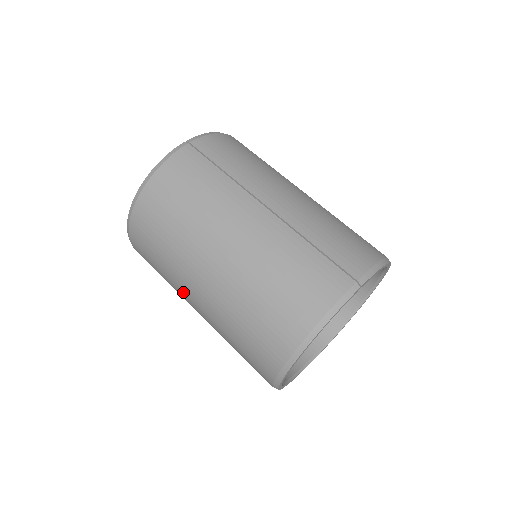
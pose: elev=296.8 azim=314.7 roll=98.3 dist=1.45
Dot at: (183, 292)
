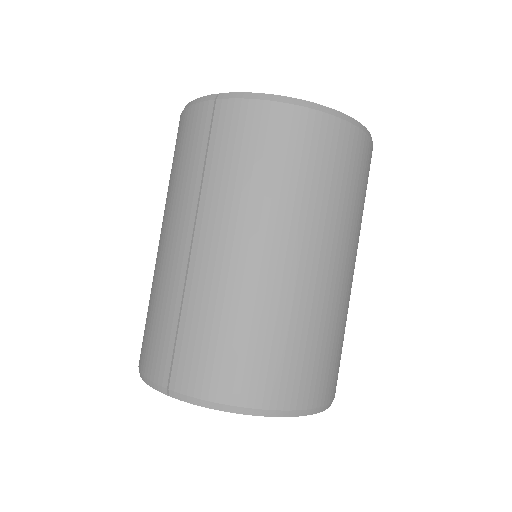
Dot at: occluded
